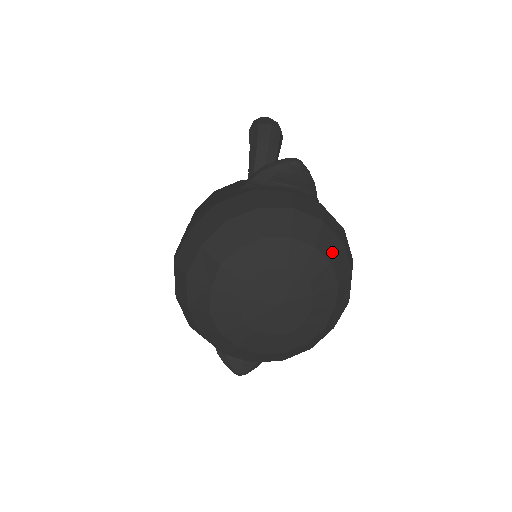
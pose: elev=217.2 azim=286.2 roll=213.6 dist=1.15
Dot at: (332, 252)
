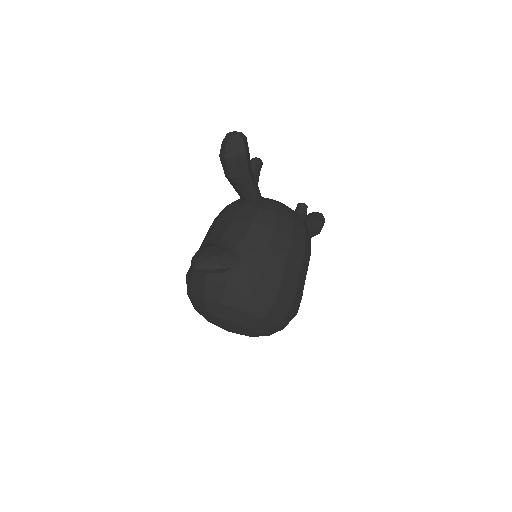
Dot at: (236, 318)
